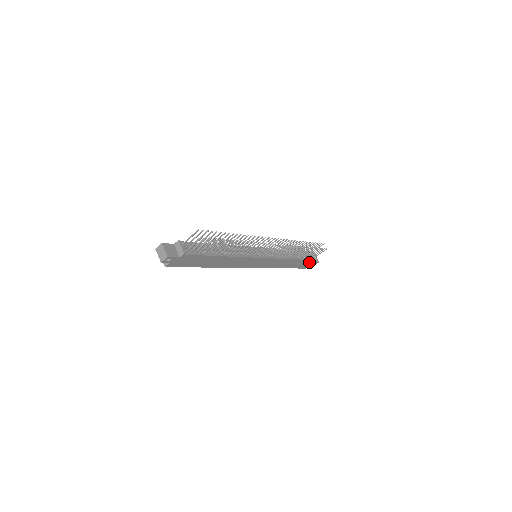
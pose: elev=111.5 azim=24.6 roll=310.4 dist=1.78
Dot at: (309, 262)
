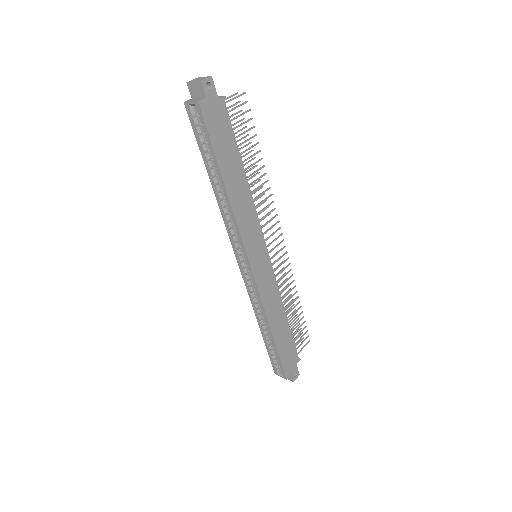
Dot at: (293, 357)
